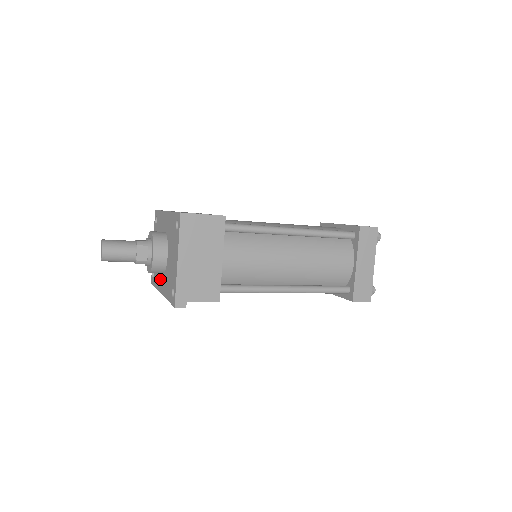
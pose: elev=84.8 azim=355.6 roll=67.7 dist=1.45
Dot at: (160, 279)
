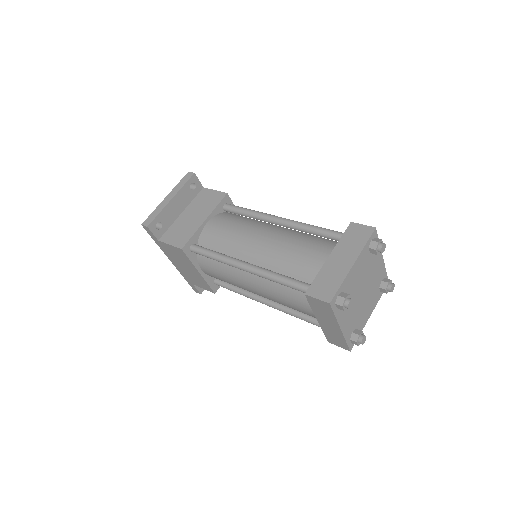
Dot at: occluded
